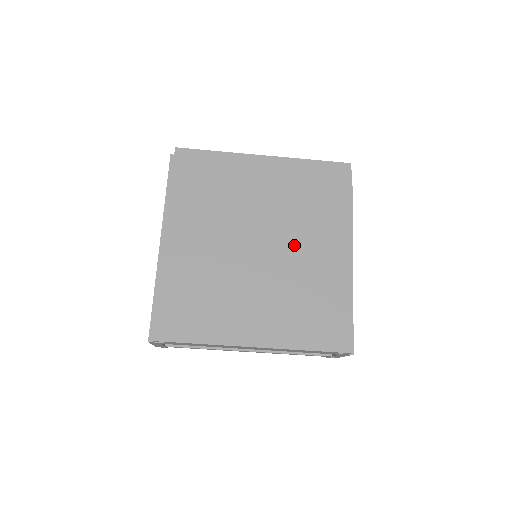
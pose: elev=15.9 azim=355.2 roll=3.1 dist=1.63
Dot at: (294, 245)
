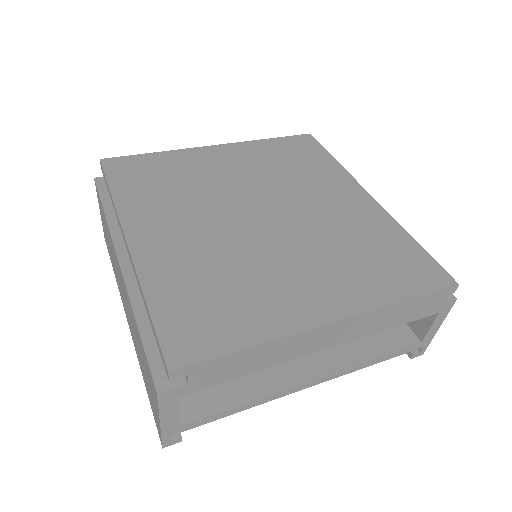
Dot at: (303, 205)
